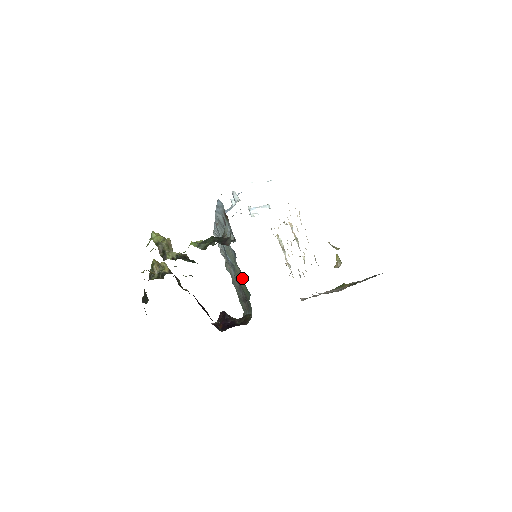
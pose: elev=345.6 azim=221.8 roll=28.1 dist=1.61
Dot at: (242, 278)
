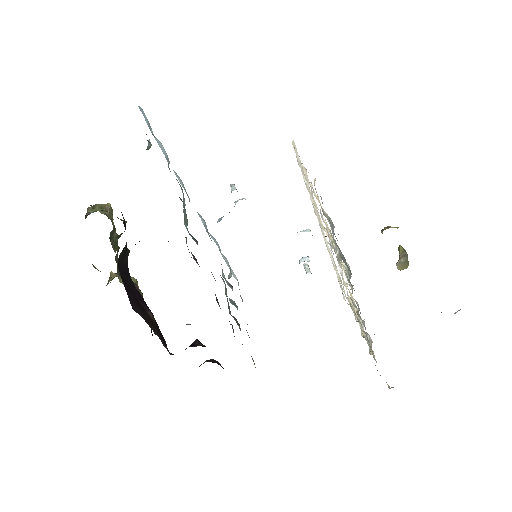
Dot at: occluded
